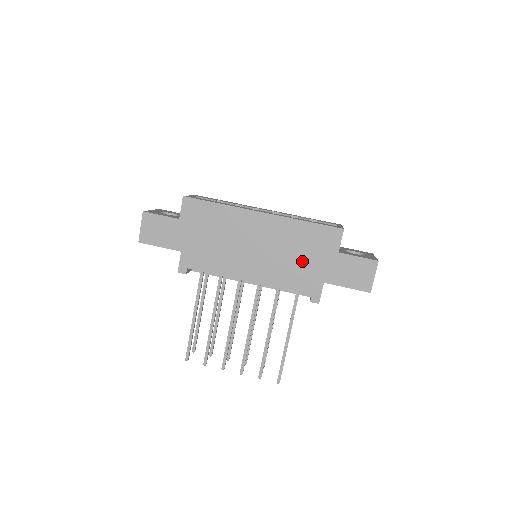
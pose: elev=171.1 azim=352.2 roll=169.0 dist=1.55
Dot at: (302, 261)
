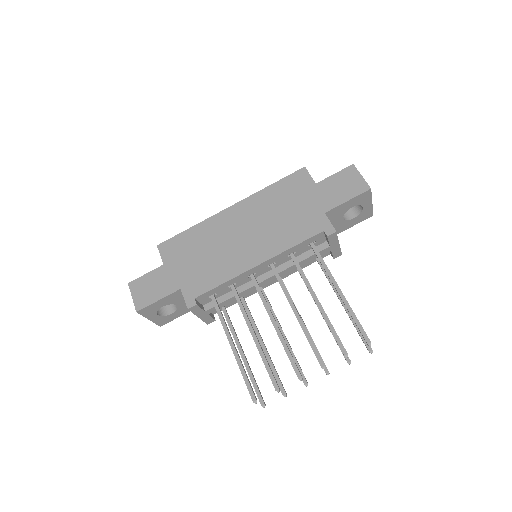
Dot at: (292, 213)
